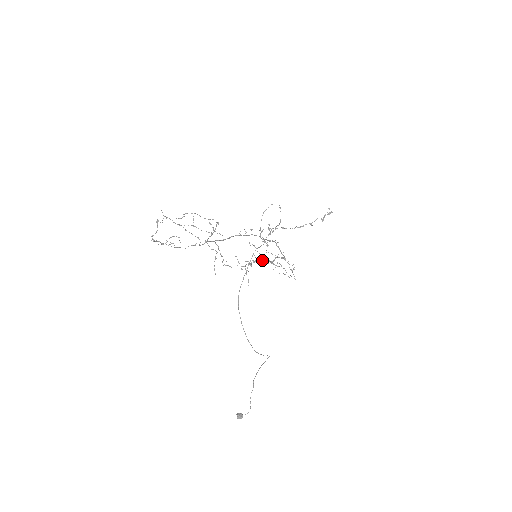
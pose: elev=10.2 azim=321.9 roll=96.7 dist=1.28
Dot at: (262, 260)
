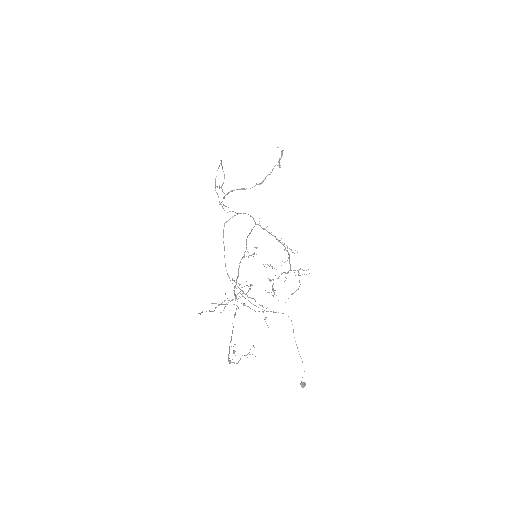
Dot at: (282, 273)
